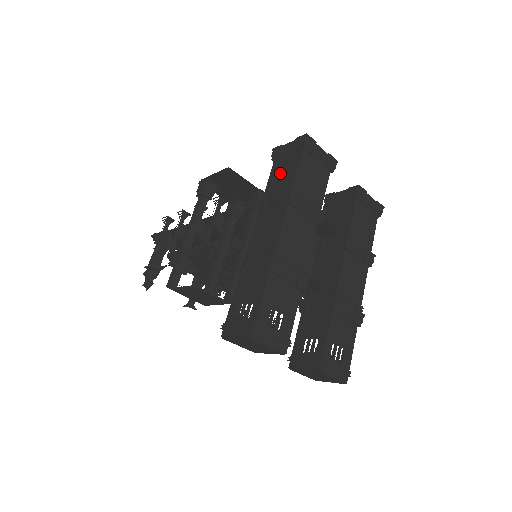
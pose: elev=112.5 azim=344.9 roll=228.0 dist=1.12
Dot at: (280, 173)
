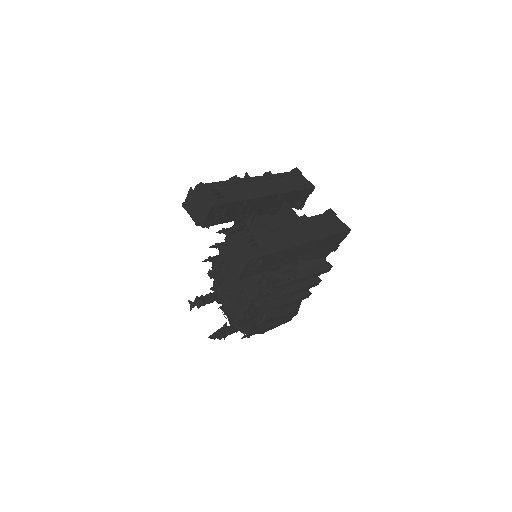
Dot at: occluded
